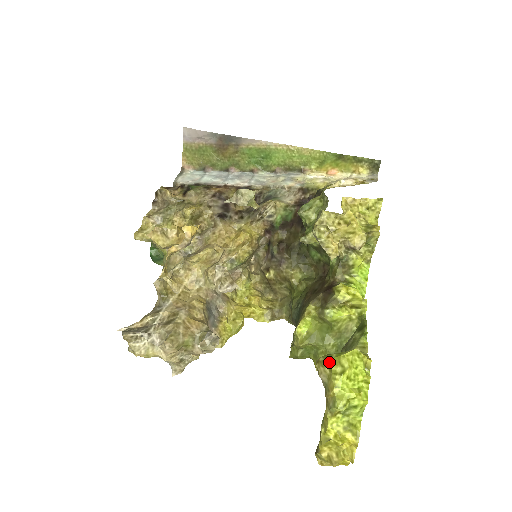
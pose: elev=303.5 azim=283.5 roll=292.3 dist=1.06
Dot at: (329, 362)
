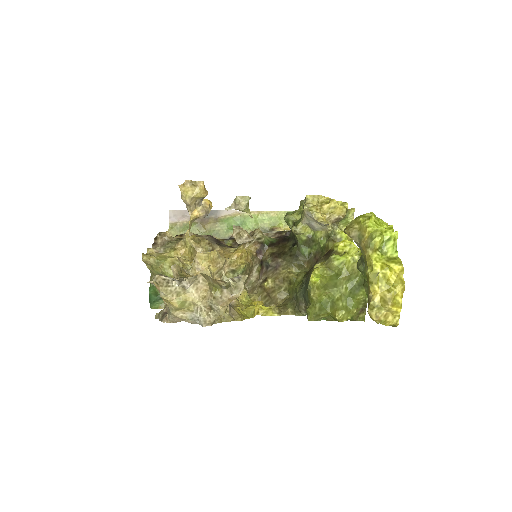
Dot at: (356, 219)
